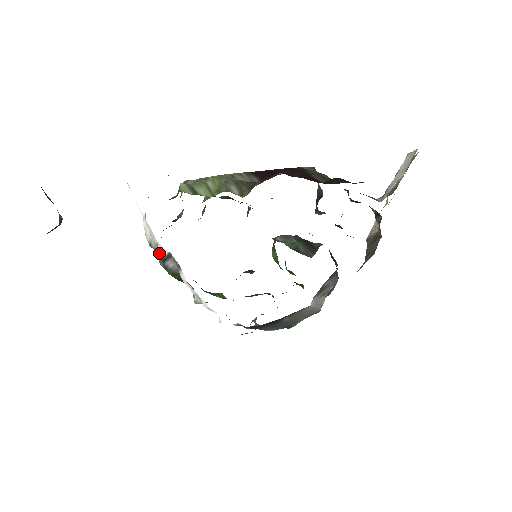
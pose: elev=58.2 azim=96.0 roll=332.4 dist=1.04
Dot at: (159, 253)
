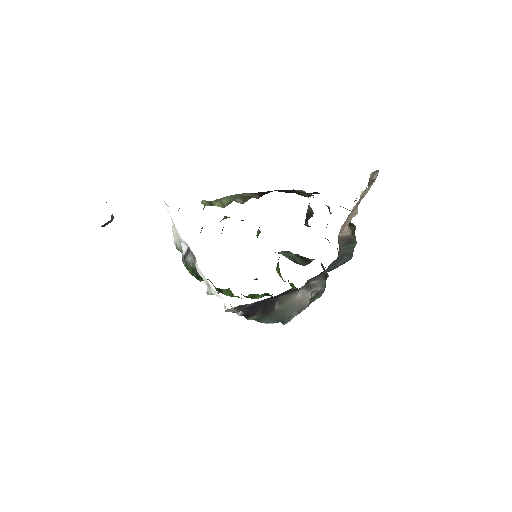
Dot at: (182, 252)
